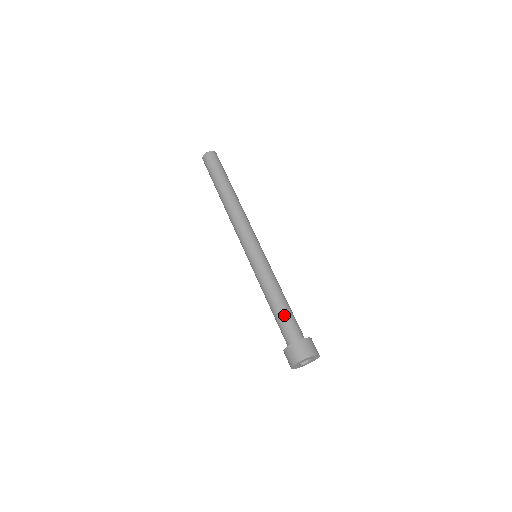
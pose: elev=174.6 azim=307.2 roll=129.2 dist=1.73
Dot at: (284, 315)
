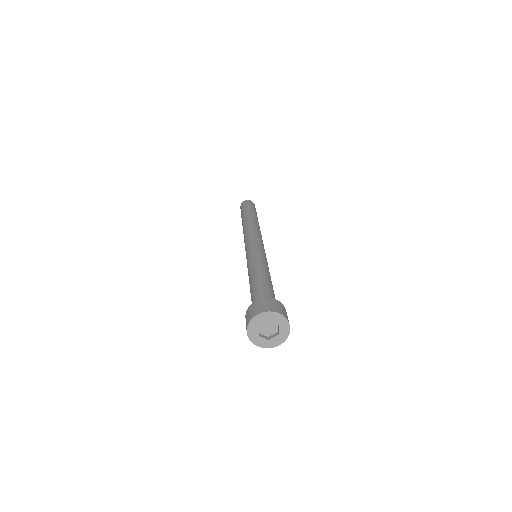
Dot at: (255, 288)
